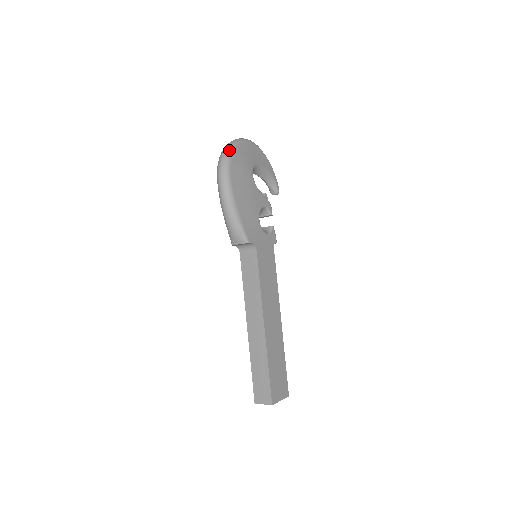
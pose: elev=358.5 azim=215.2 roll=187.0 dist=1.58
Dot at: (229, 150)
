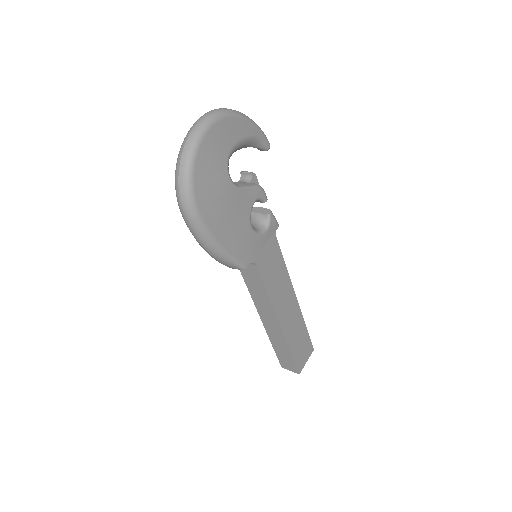
Dot at: (186, 173)
